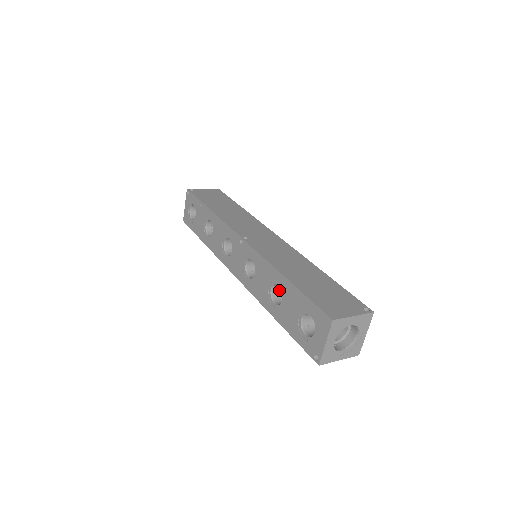
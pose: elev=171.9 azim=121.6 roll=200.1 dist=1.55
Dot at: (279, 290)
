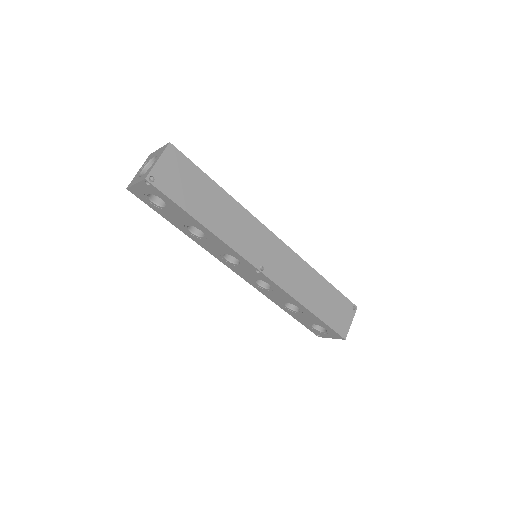
Dot at: occluded
